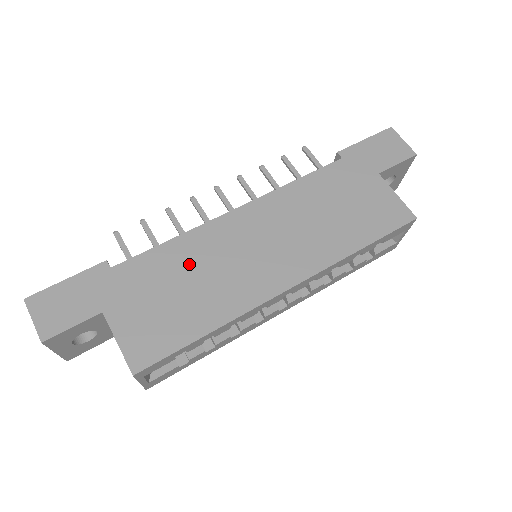
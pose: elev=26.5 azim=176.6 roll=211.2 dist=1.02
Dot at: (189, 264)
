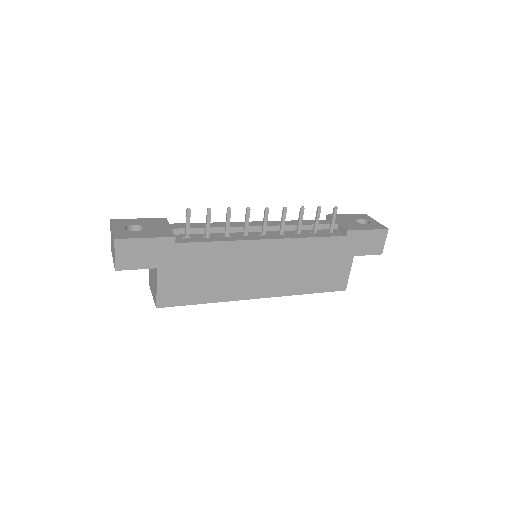
Dot at: (220, 262)
